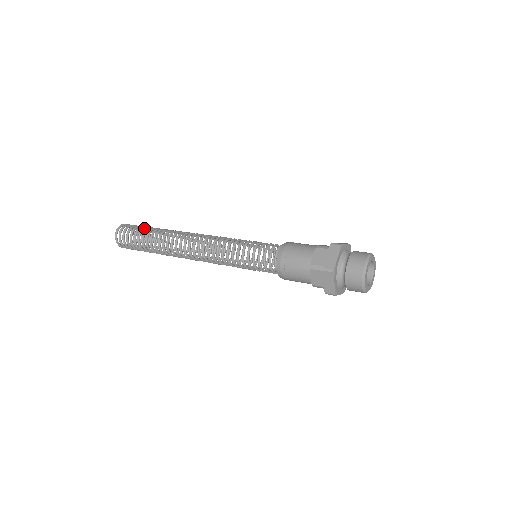
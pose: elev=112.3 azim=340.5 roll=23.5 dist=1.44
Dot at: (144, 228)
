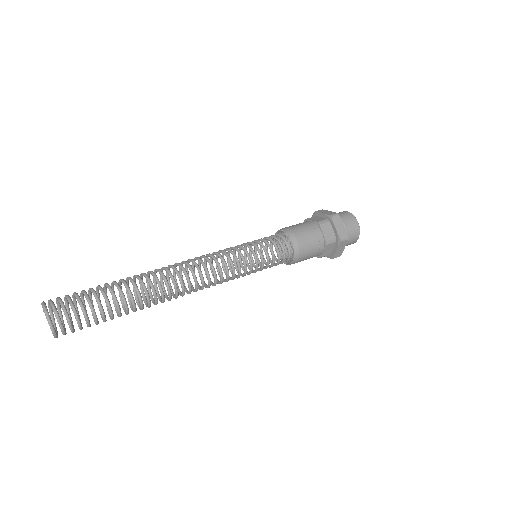
Dot at: (95, 292)
